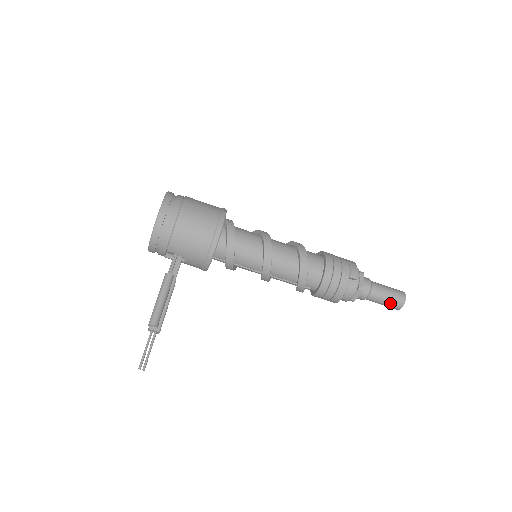
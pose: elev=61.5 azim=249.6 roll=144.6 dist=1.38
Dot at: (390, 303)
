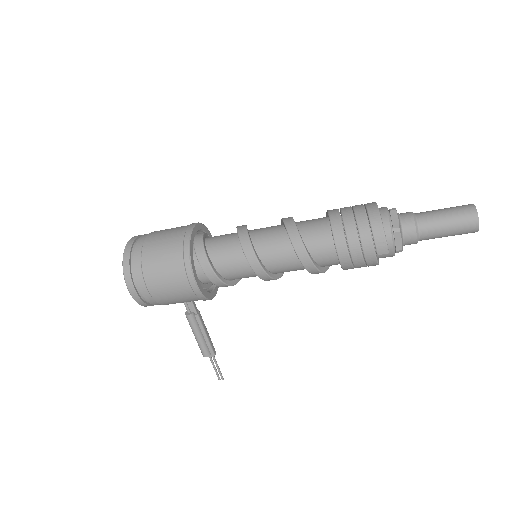
Dot at: occluded
